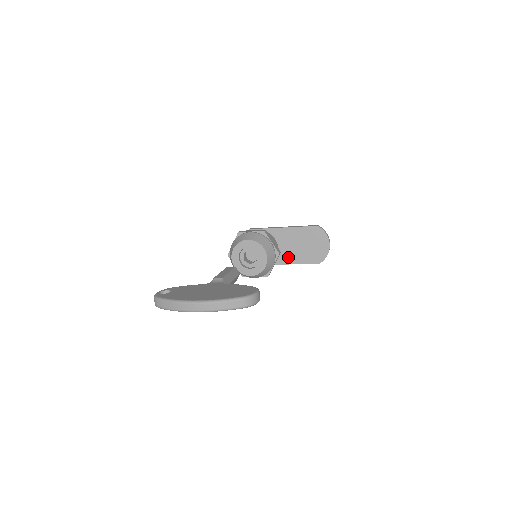
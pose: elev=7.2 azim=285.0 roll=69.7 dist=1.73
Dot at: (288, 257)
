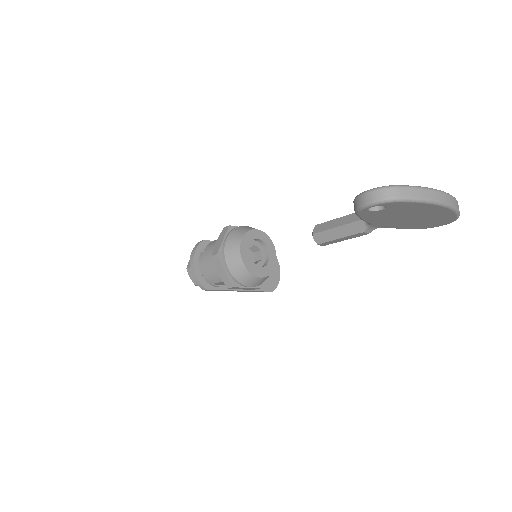
Dot at: occluded
